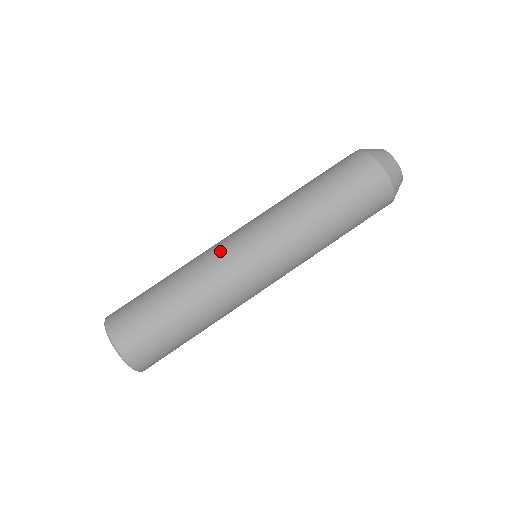
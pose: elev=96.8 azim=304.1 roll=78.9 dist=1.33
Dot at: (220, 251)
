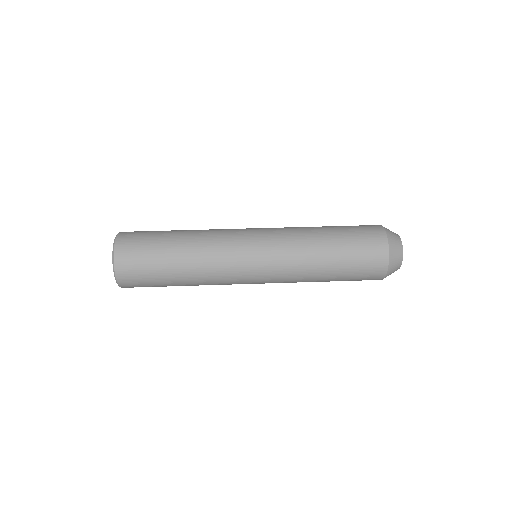
Dot at: occluded
